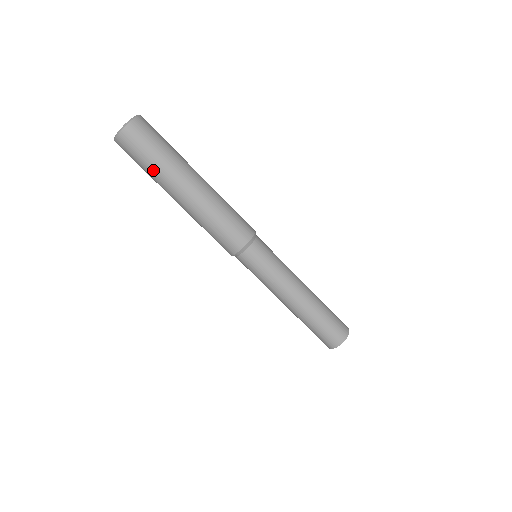
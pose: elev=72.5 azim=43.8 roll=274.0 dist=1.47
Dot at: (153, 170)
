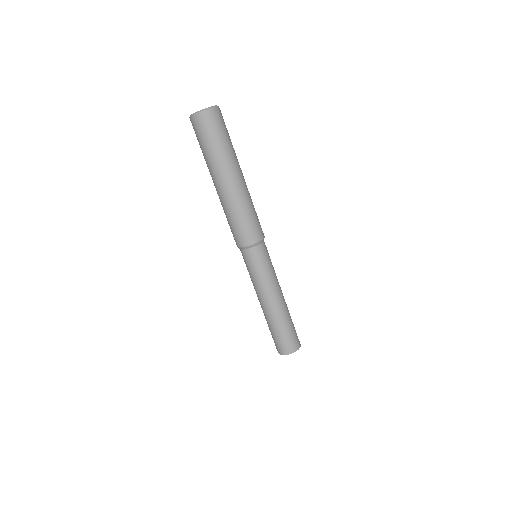
Dot at: (210, 153)
